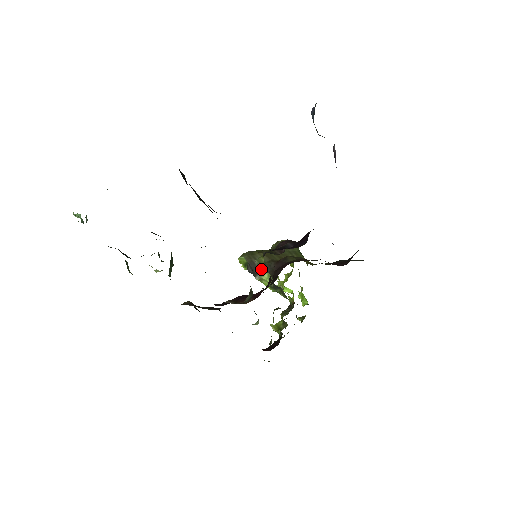
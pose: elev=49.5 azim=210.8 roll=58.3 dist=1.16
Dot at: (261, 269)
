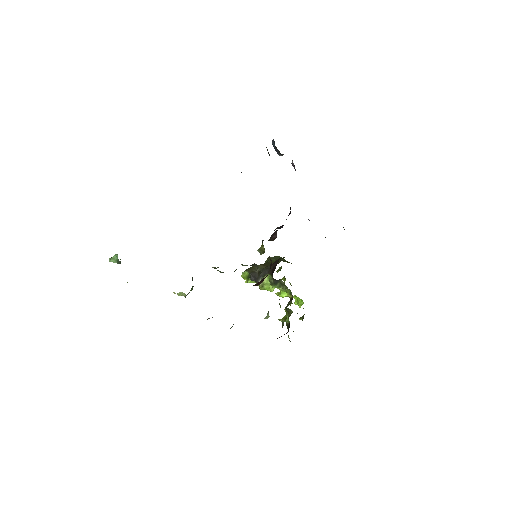
Dot at: (263, 253)
